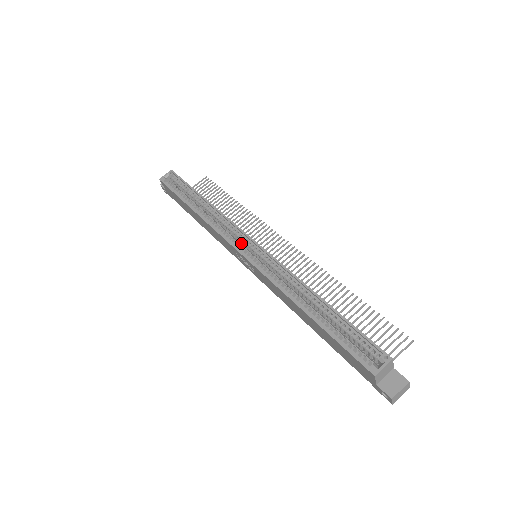
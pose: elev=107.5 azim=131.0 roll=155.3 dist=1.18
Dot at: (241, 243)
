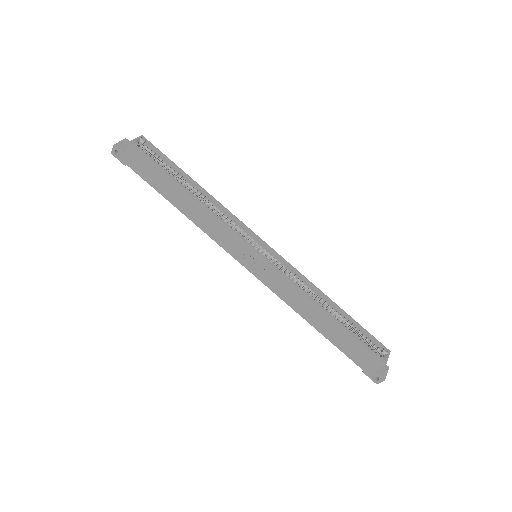
Dot at: (247, 241)
